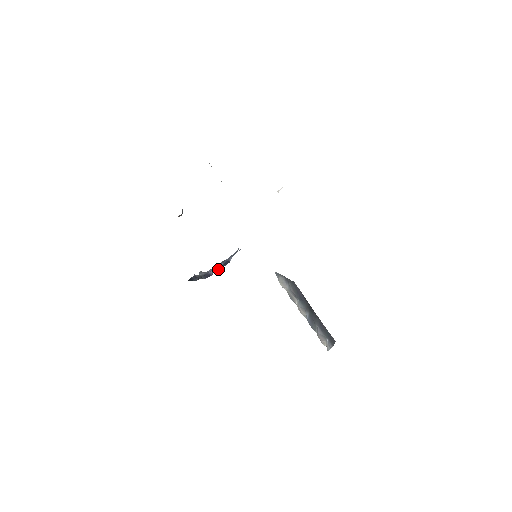
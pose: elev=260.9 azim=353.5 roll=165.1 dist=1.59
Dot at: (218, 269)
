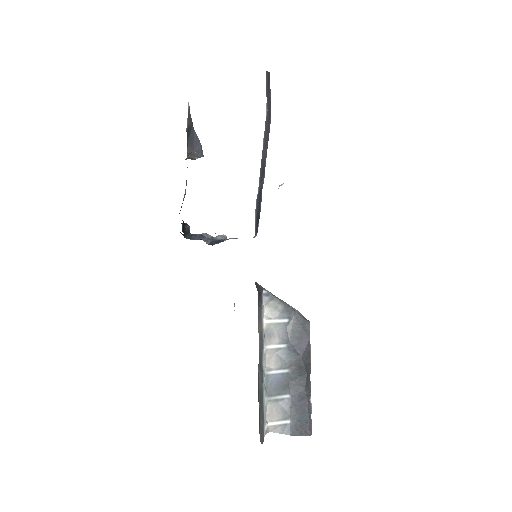
Dot at: (214, 242)
